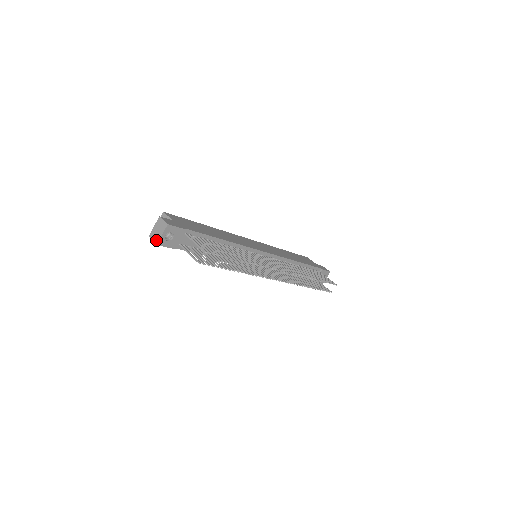
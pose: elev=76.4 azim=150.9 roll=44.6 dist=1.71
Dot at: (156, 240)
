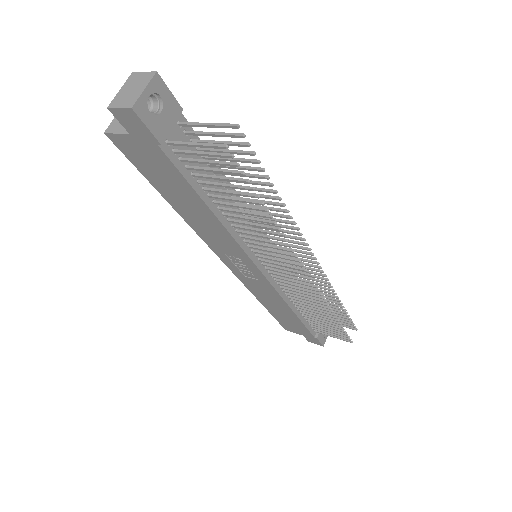
Dot at: (128, 102)
